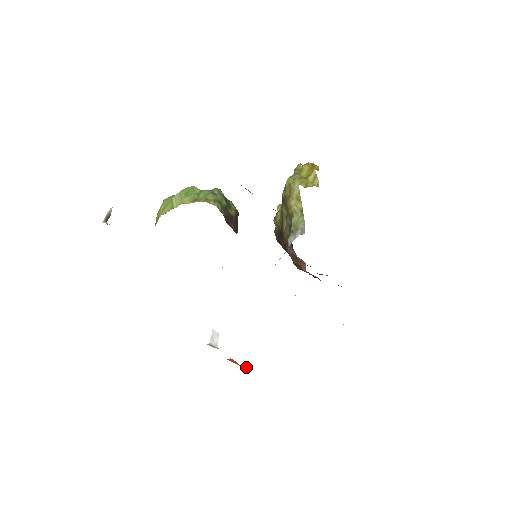
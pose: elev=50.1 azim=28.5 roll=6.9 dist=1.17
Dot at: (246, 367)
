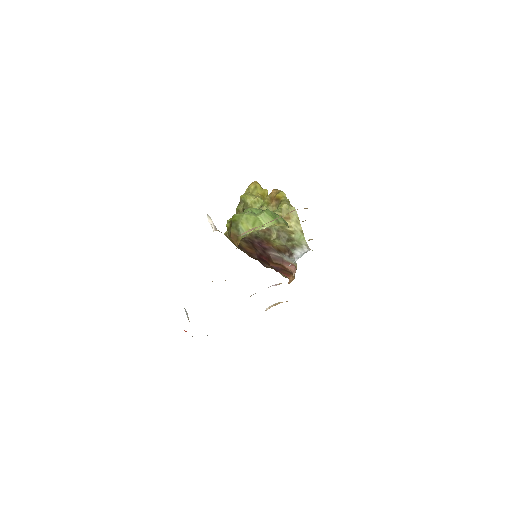
Dot at: occluded
